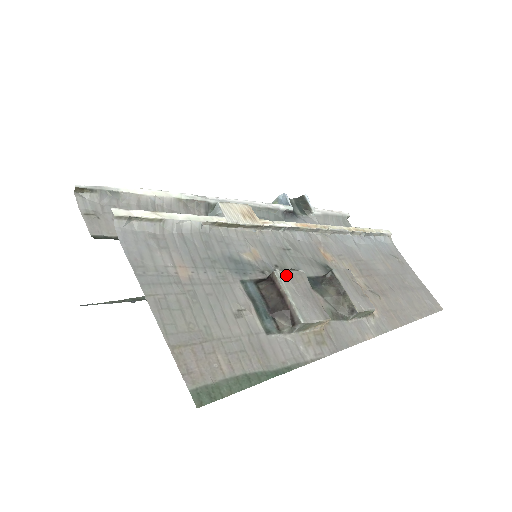
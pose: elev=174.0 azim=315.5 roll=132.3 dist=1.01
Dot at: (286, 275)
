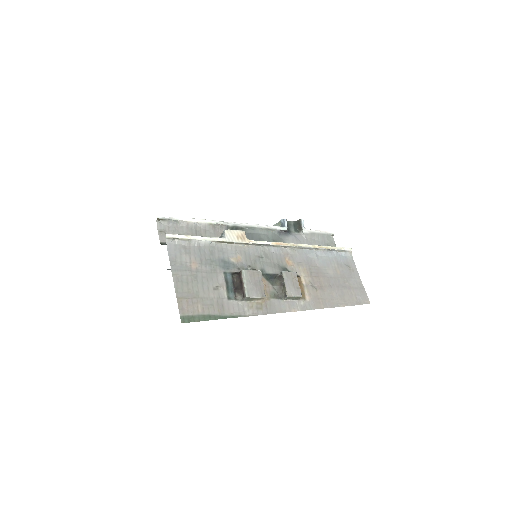
Dot at: (248, 272)
